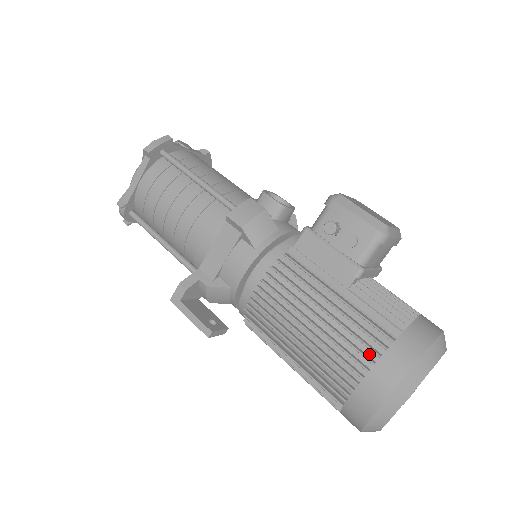
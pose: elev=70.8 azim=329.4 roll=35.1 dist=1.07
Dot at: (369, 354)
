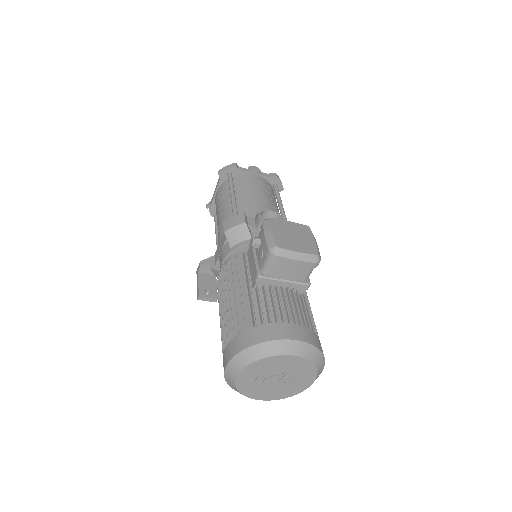
Dot at: (235, 334)
